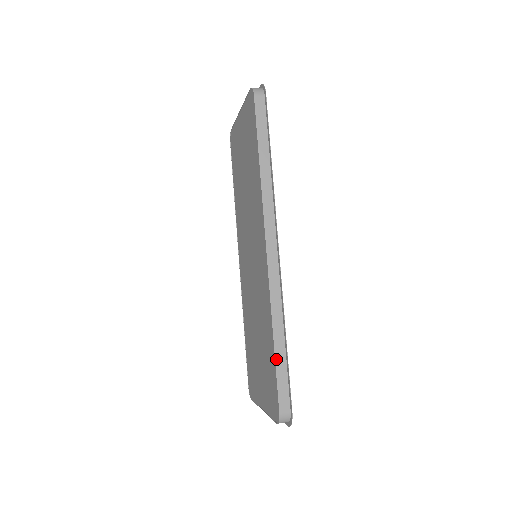
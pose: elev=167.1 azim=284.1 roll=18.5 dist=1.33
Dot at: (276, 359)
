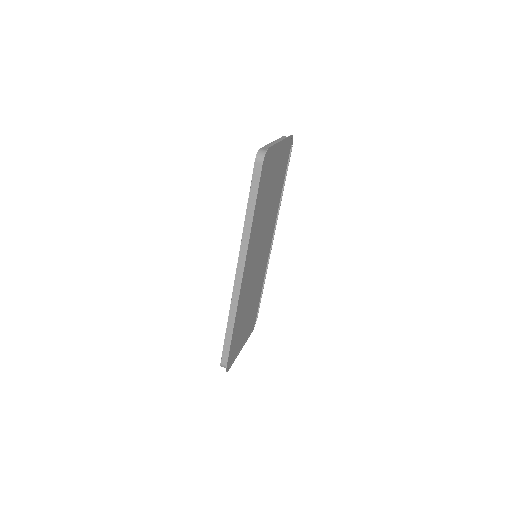
Dot at: (226, 337)
